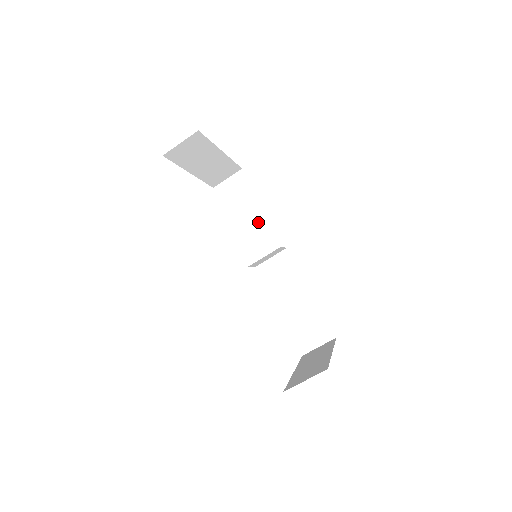
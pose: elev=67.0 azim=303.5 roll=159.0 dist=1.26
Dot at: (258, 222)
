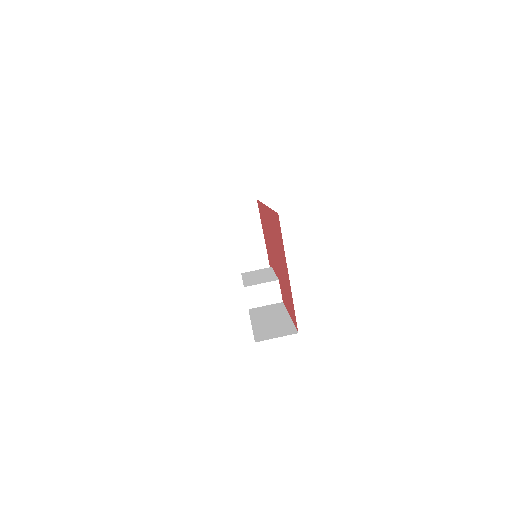
Dot at: (268, 274)
